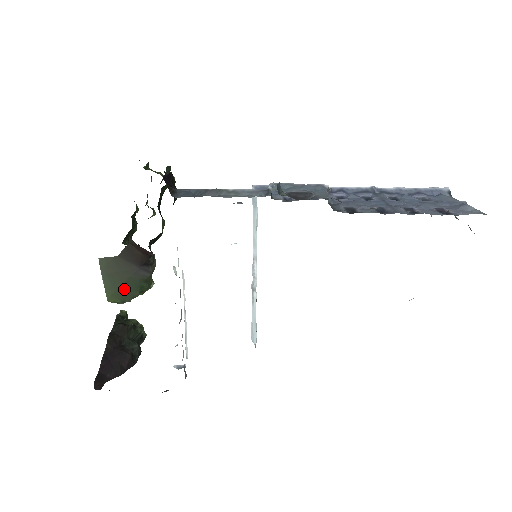
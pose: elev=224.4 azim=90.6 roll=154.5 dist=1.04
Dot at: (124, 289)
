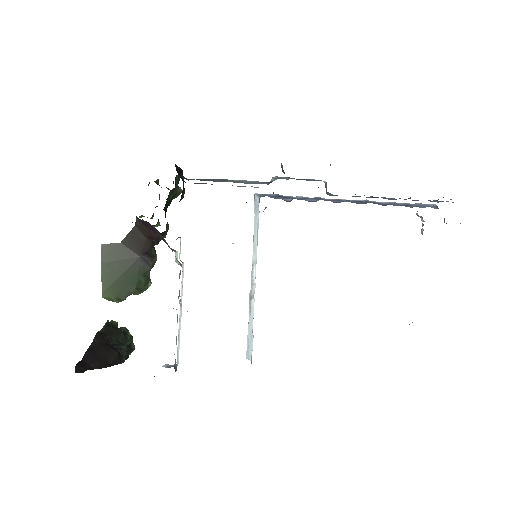
Dot at: (121, 282)
